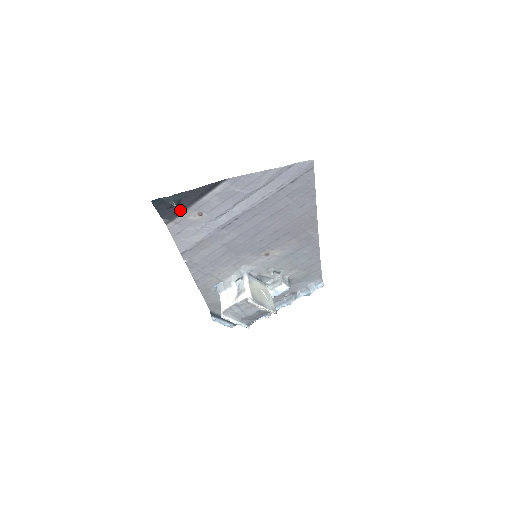
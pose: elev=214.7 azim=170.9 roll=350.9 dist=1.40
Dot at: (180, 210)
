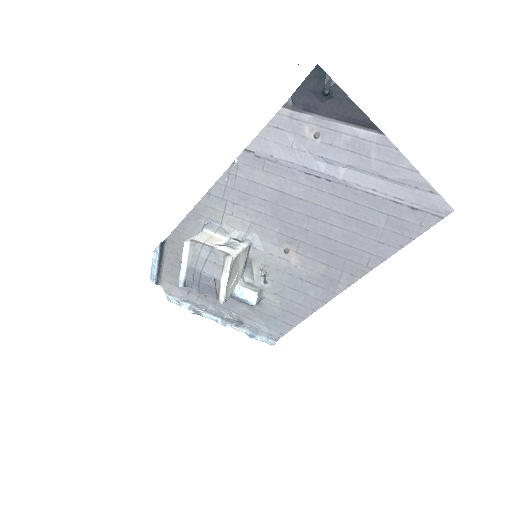
Dot at: (313, 109)
